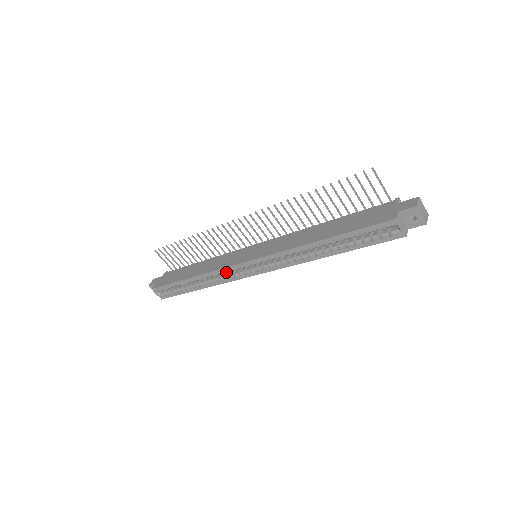
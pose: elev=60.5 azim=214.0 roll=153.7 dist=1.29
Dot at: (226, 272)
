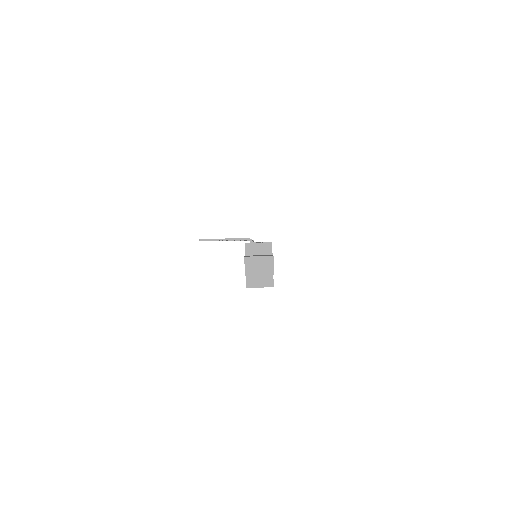
Dot at: occluded
